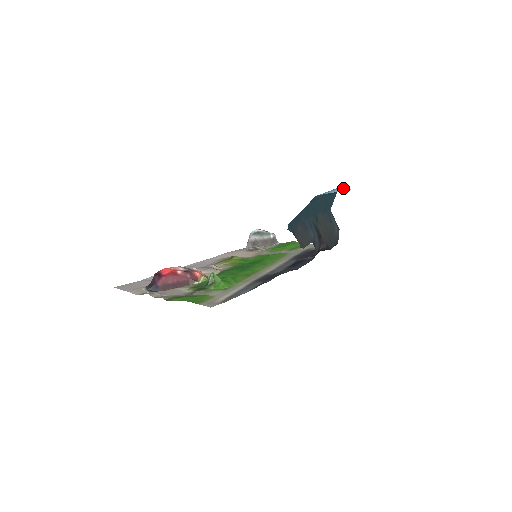
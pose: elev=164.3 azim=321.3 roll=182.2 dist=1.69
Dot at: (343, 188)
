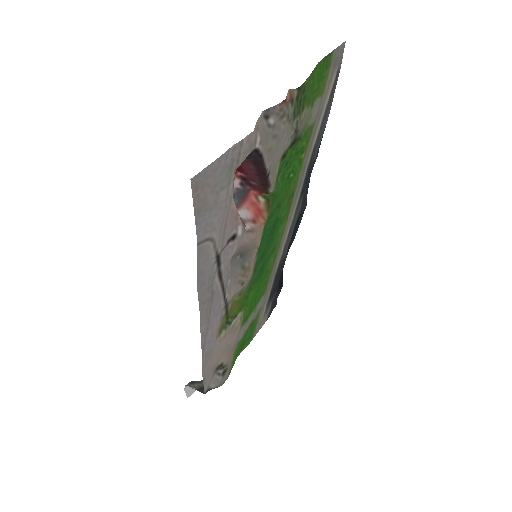
Dot at: occluded
